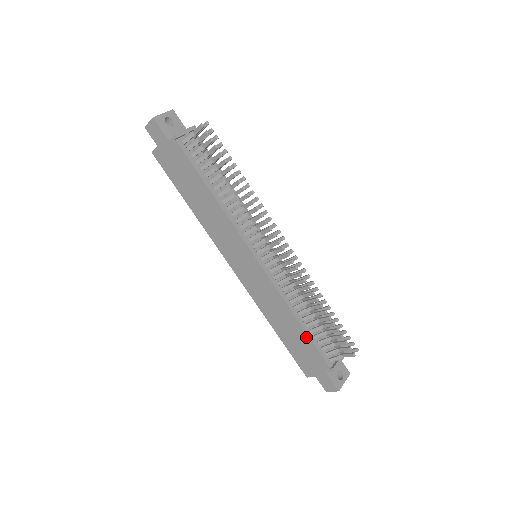
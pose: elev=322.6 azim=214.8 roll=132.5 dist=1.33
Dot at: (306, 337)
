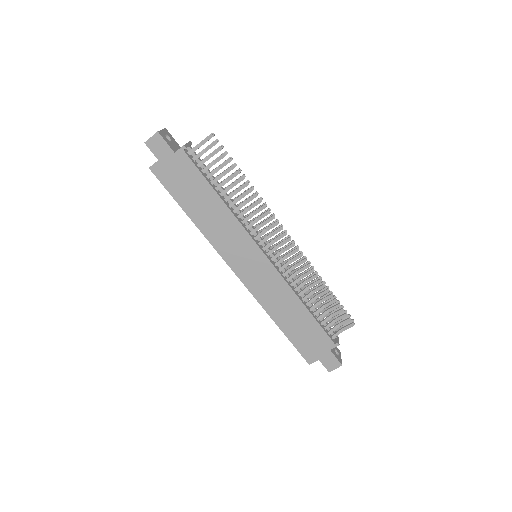
Dot at: (312, 320)
